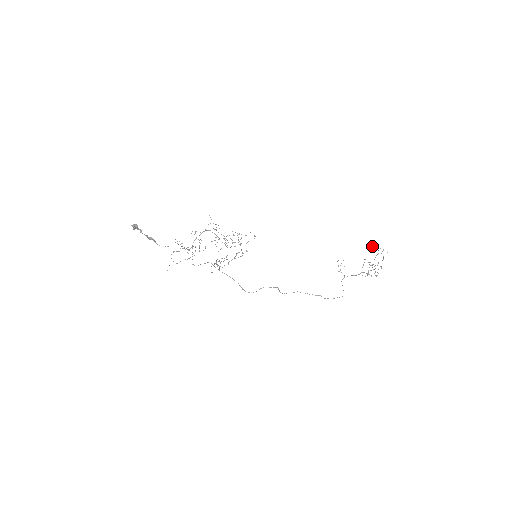
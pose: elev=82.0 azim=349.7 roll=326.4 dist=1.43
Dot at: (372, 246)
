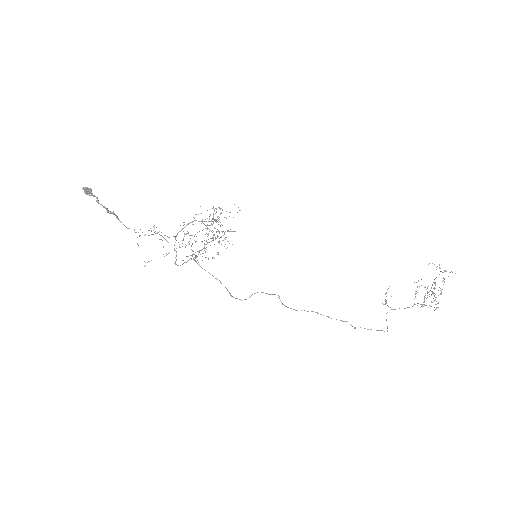
Dot at: (428, 264)
